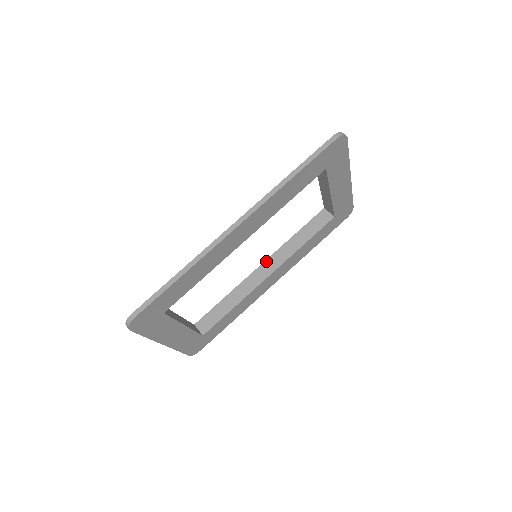
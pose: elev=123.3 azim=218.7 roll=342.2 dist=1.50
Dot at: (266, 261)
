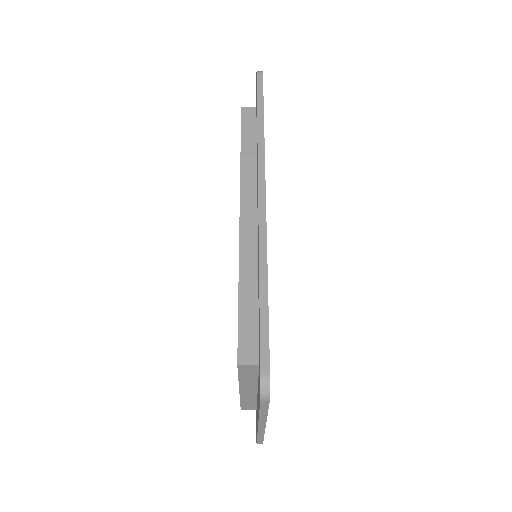
Dot at: occluded
